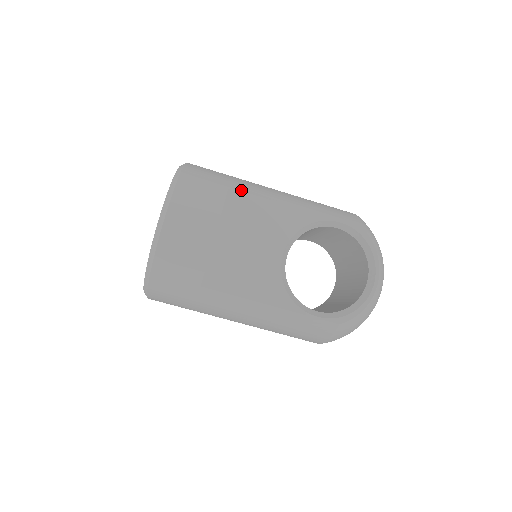
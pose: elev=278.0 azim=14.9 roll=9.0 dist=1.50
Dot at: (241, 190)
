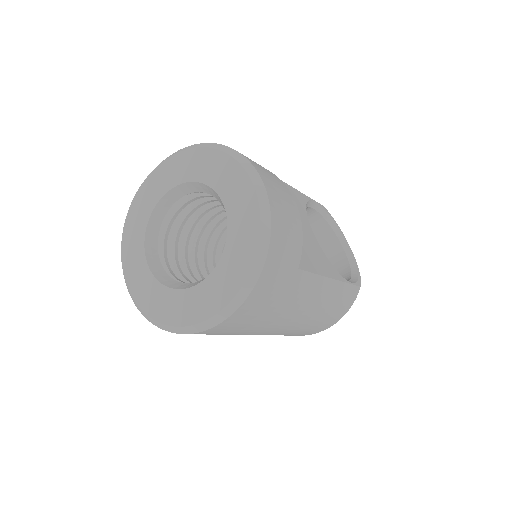
Dot at: occluded
